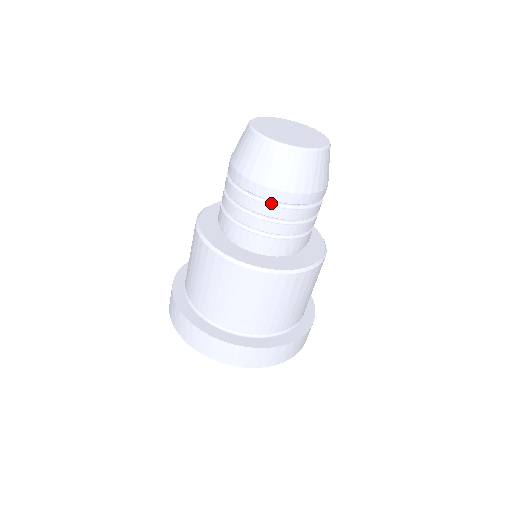
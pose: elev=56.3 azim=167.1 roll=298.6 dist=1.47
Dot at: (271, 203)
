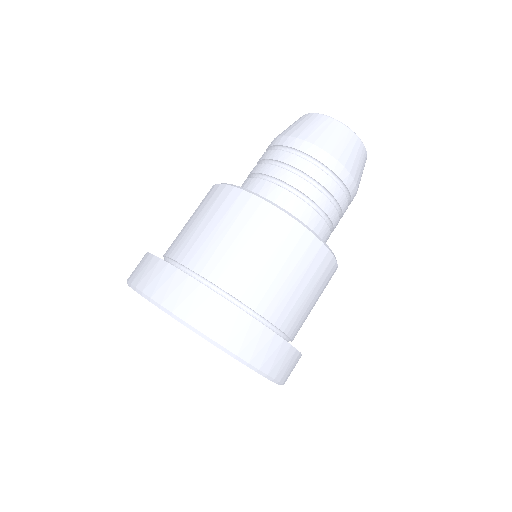
Dot at: (327, 174)
